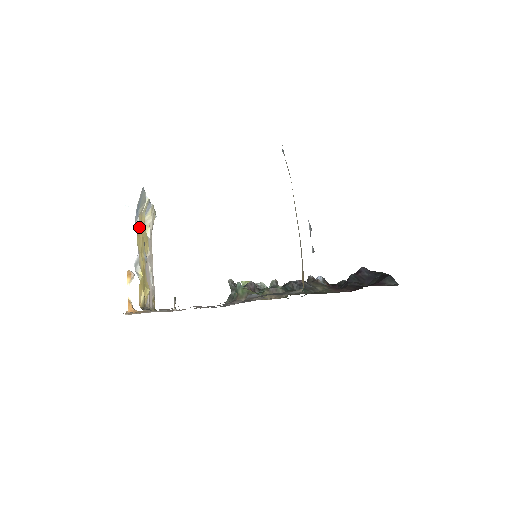
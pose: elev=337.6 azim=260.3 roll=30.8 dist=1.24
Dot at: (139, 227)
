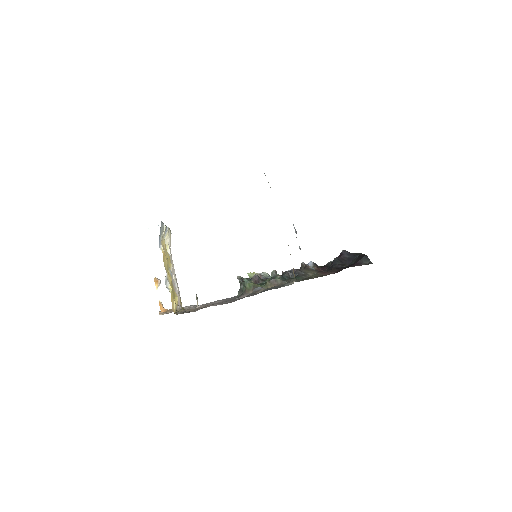
Dot at: (163, 252)
